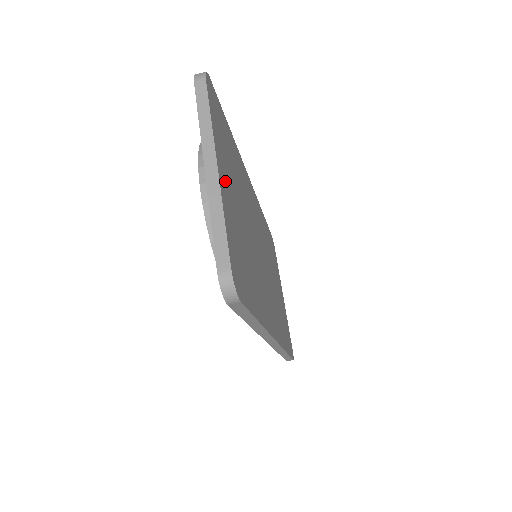
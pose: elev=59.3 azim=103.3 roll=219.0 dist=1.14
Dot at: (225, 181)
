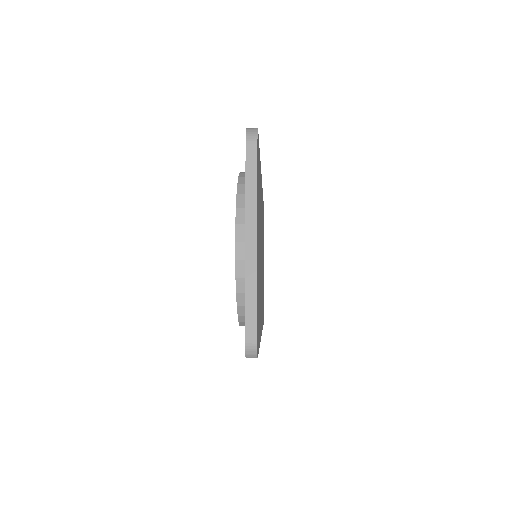
Dot at: occluded
